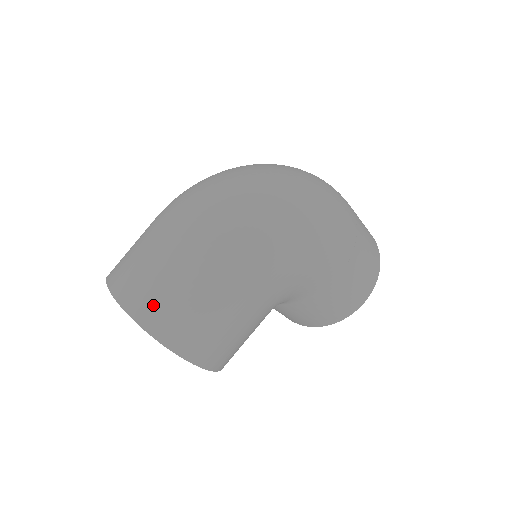
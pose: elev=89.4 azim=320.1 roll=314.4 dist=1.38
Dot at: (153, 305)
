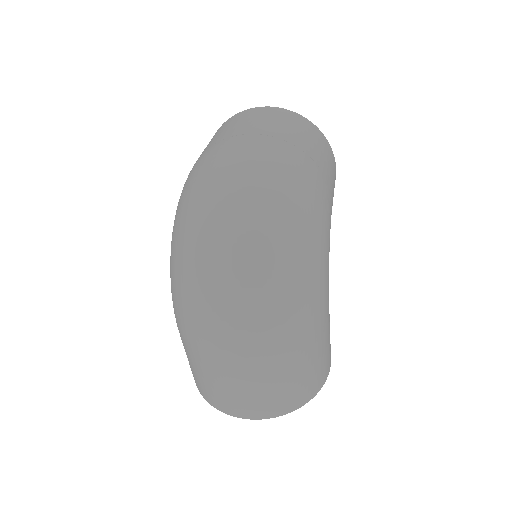
Dot at: (290, 399)
